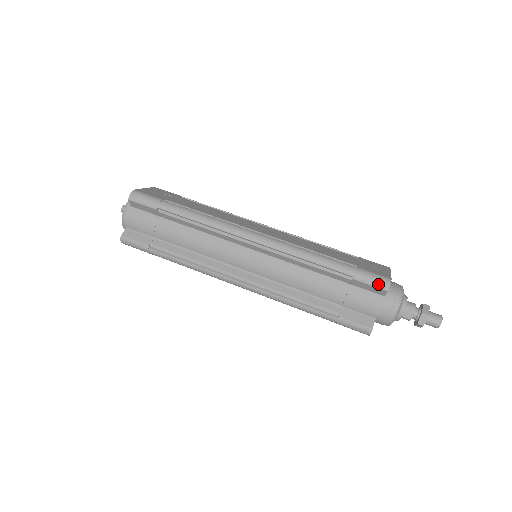
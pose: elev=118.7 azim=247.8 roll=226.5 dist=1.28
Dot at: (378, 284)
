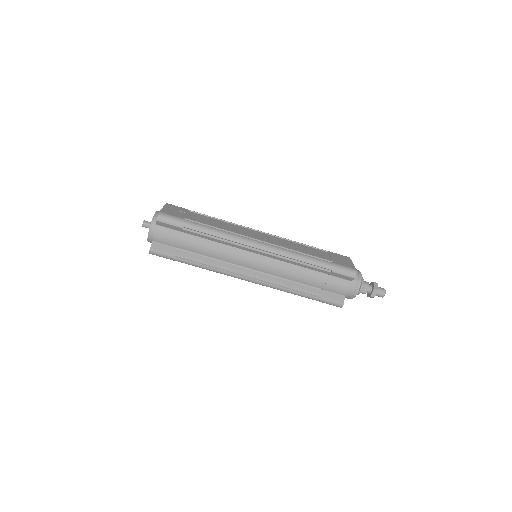
Dot at: (349, 274)
